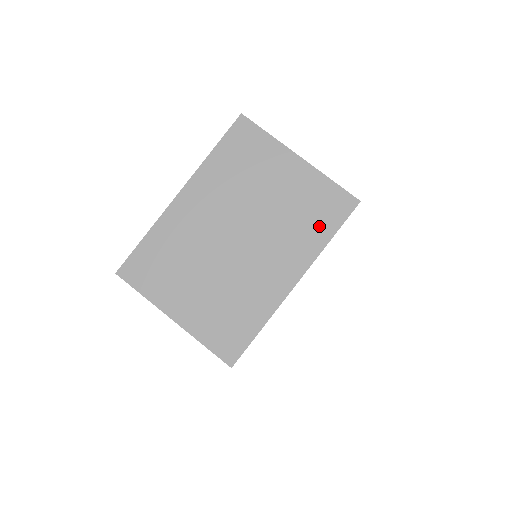
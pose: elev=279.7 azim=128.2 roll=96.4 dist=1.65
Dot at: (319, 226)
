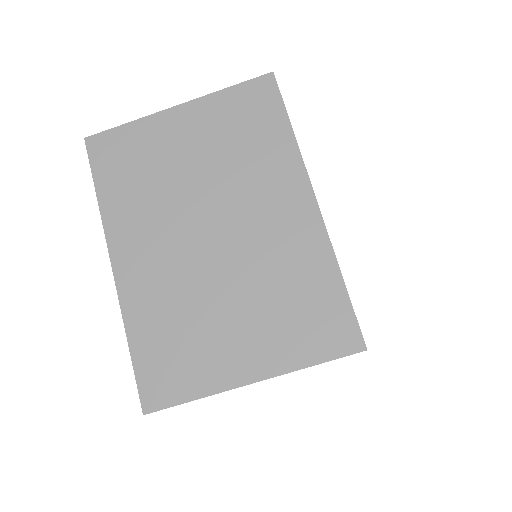
Dot at: (267, 132)
